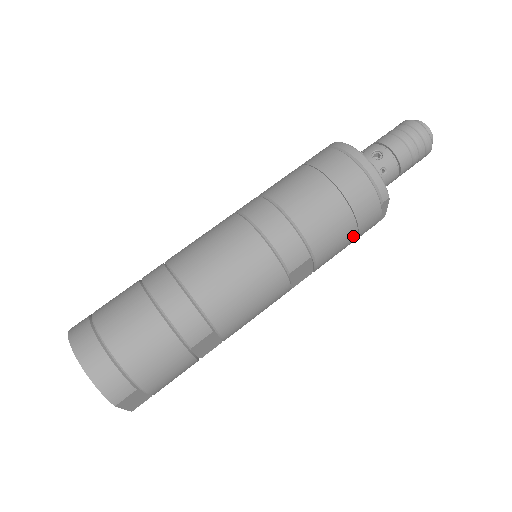
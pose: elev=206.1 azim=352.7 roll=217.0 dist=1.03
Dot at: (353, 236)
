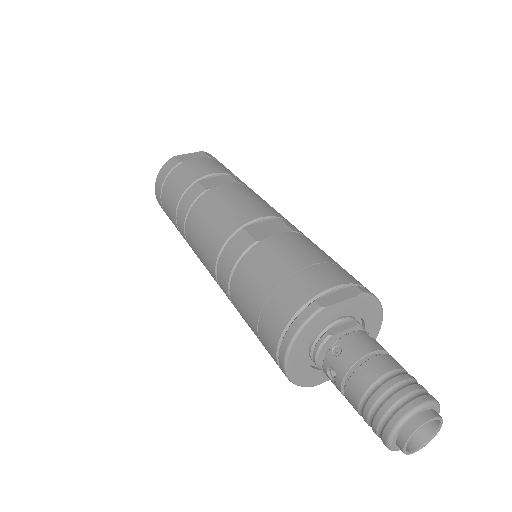
Dot at: occluded
